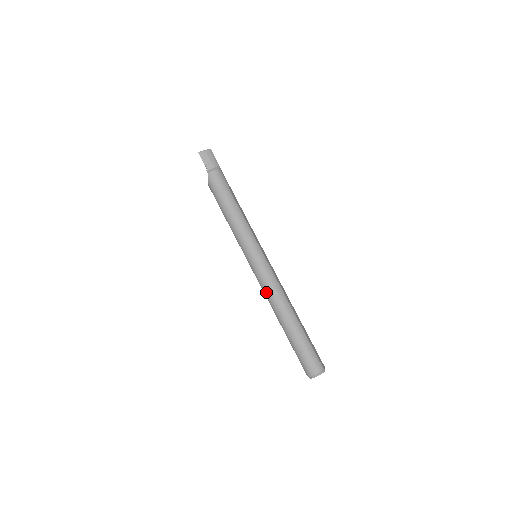
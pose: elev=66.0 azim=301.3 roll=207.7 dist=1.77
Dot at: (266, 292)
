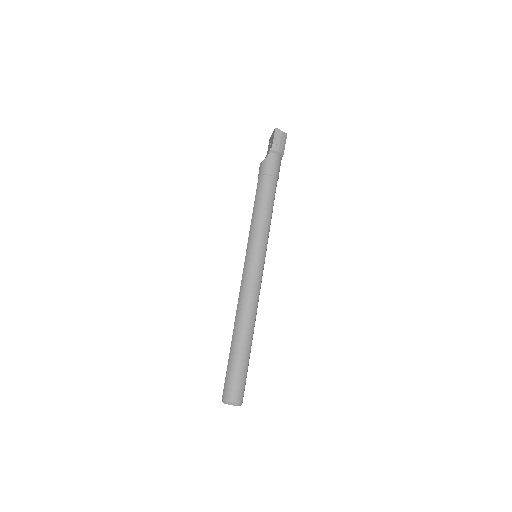
Dot at: (242, 294)
